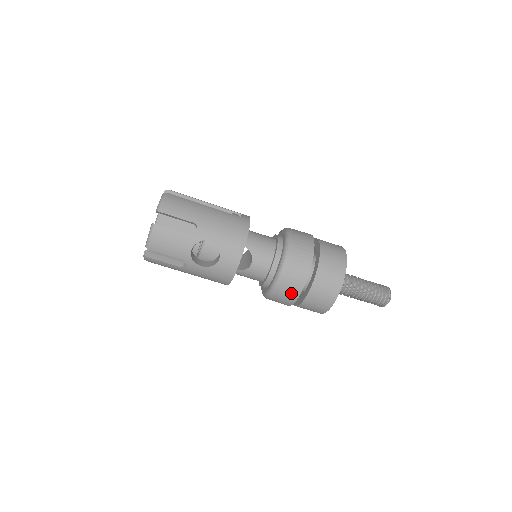
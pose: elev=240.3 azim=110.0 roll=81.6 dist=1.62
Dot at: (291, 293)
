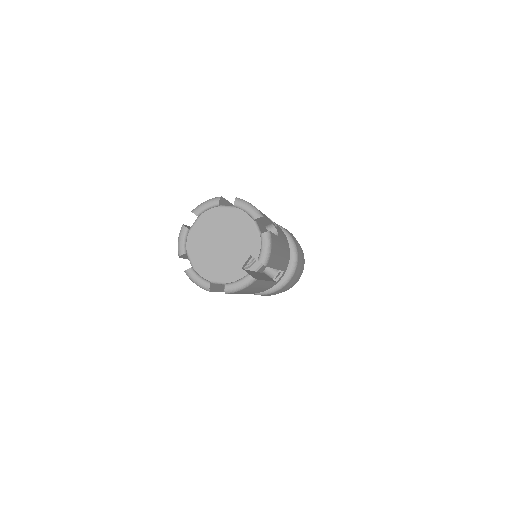
Dot at: occluded
